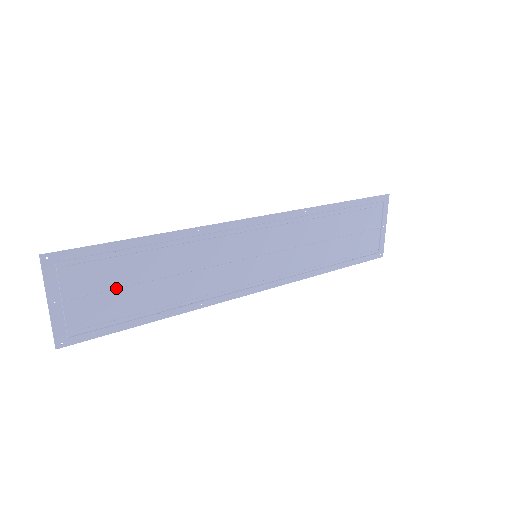
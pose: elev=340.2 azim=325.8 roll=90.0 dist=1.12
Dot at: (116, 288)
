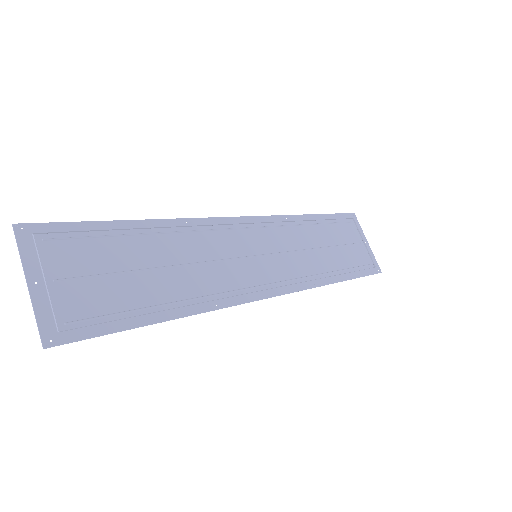
Dot at: (110, 273)
